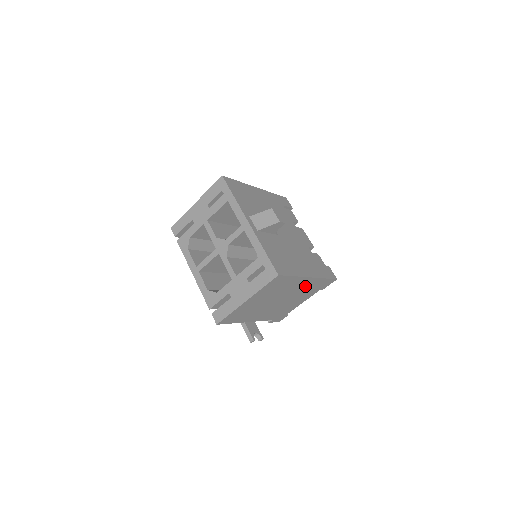
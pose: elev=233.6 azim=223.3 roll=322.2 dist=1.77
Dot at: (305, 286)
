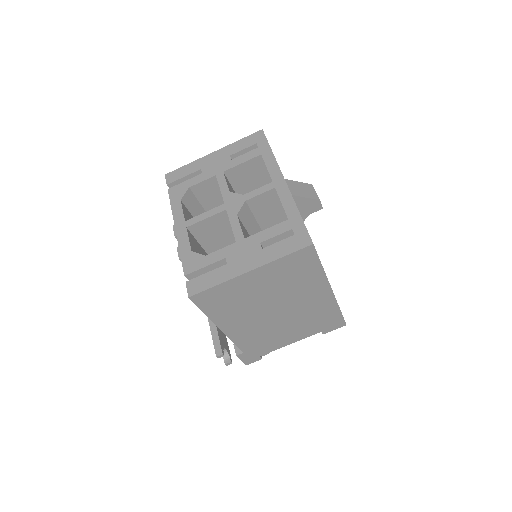
Dot at: (315, 306)
